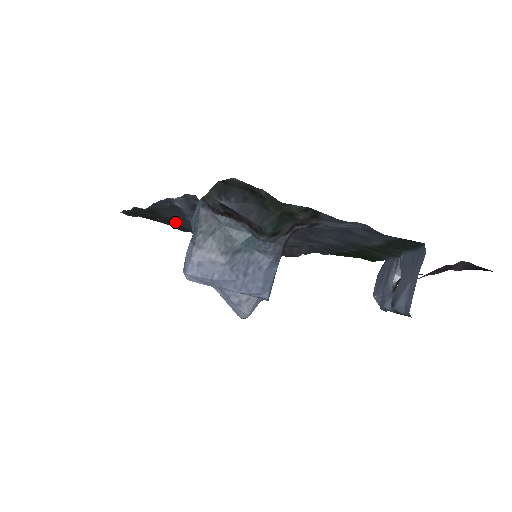
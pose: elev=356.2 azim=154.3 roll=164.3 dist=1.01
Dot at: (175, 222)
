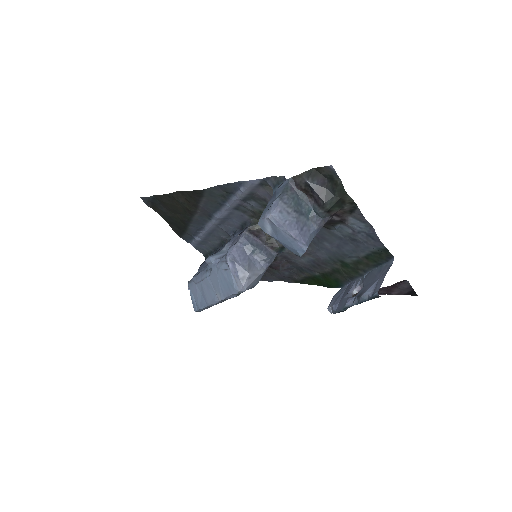
Dot at: (194, 217)
